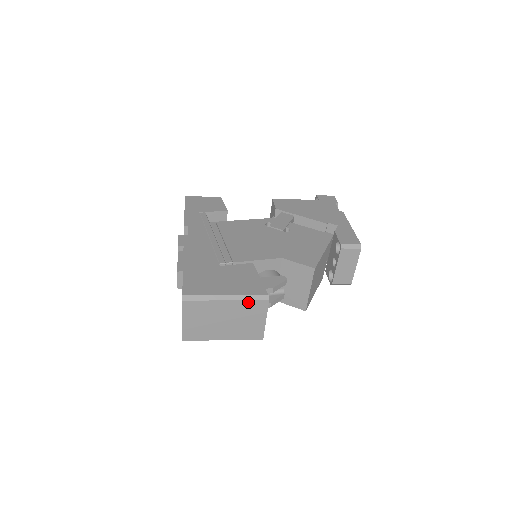
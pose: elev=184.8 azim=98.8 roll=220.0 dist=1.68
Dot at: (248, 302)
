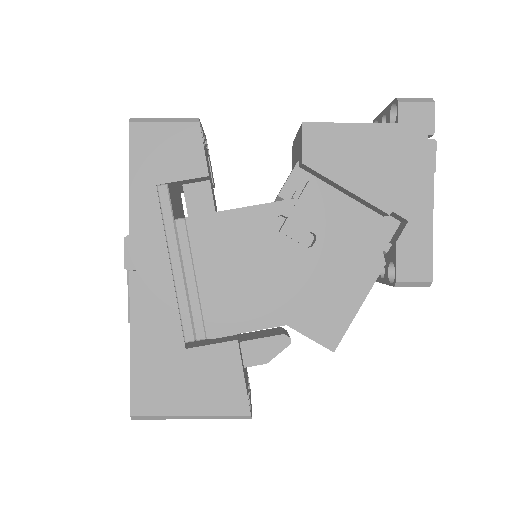
Dot at: (223, 417)
